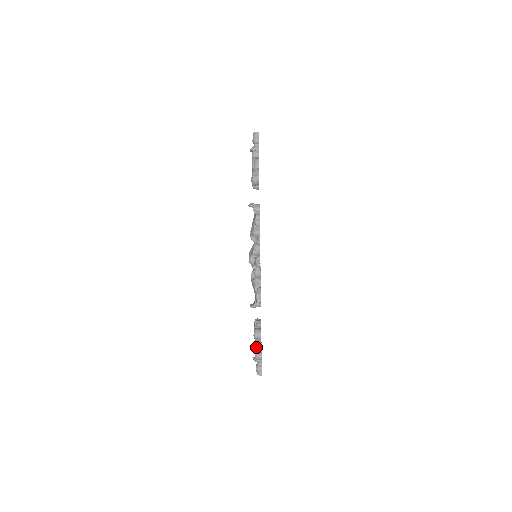
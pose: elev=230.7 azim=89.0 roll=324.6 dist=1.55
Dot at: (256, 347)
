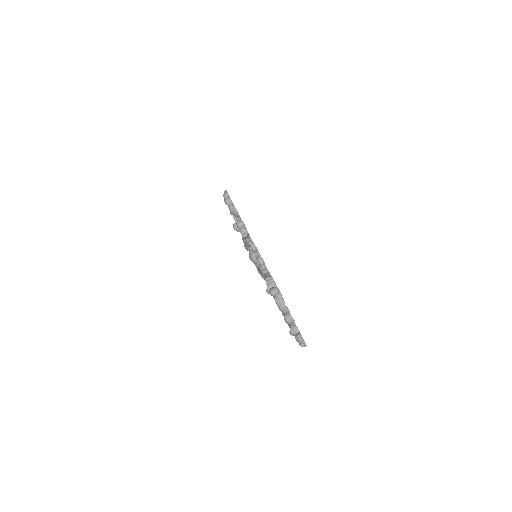
Dot at: occluded
